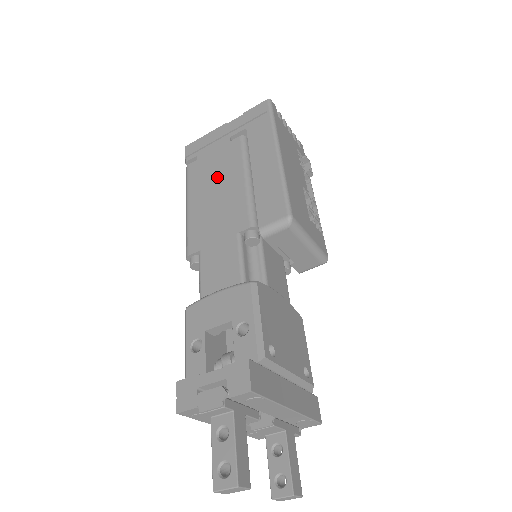
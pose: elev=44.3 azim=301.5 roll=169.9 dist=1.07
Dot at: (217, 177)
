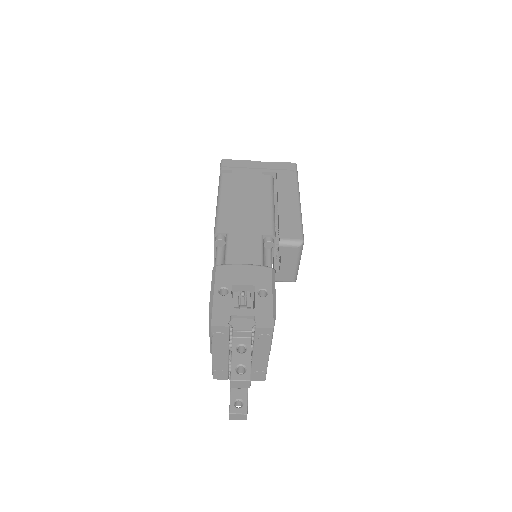
Dot at: (249, 192)
